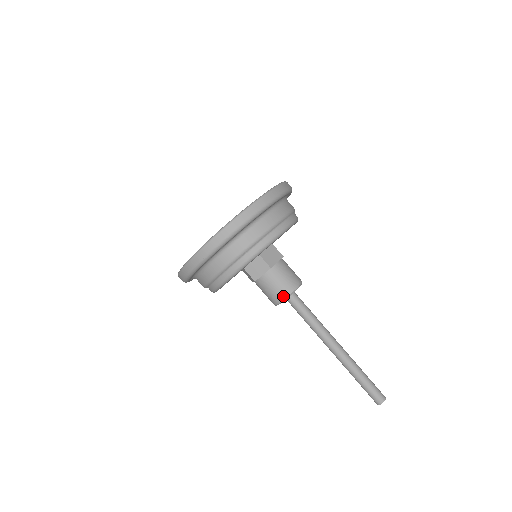
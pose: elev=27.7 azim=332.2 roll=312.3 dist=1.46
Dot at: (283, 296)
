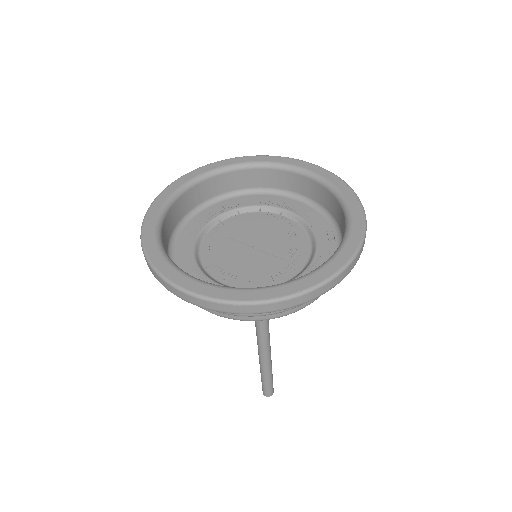
Dot at: occluded
